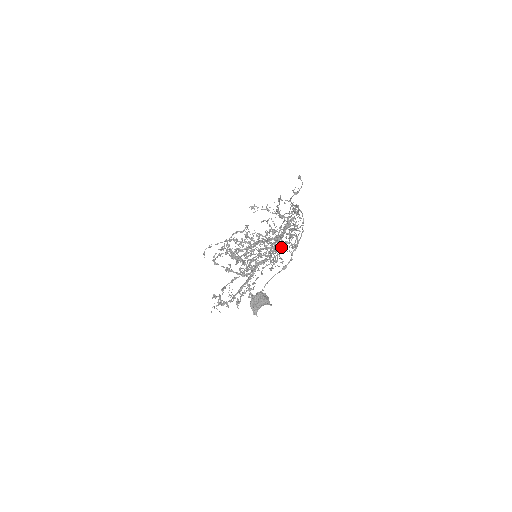
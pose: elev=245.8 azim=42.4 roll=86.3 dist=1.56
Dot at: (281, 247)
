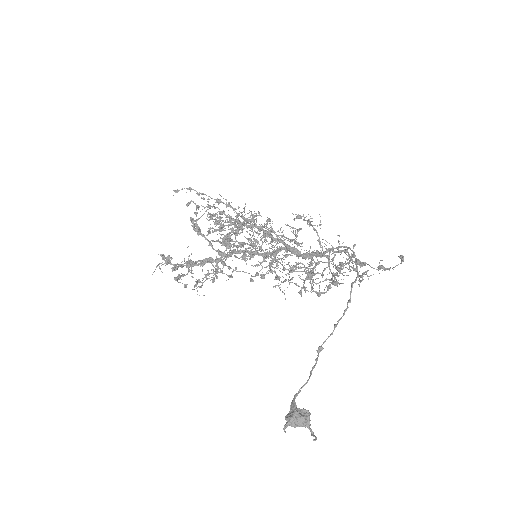
Dot at: occluded
